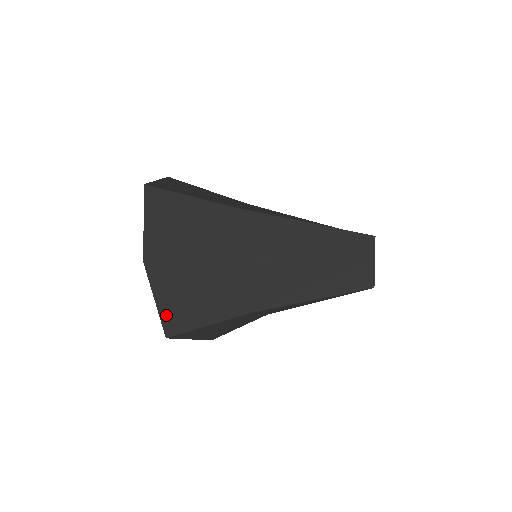
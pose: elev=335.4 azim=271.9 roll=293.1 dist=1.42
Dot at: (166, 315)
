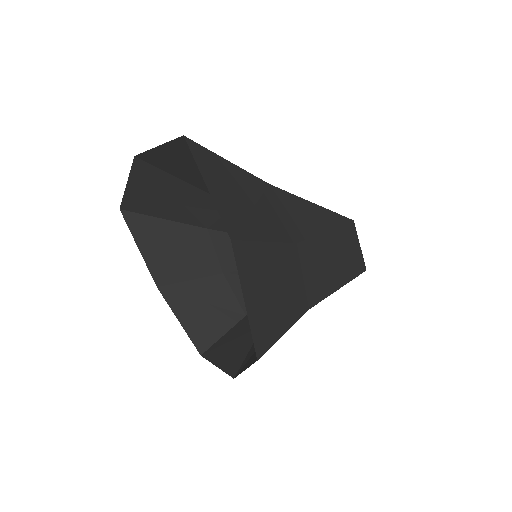
Dot at: (254, 323)
